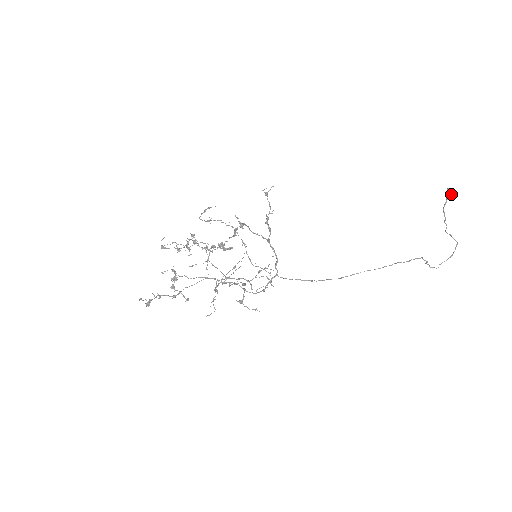
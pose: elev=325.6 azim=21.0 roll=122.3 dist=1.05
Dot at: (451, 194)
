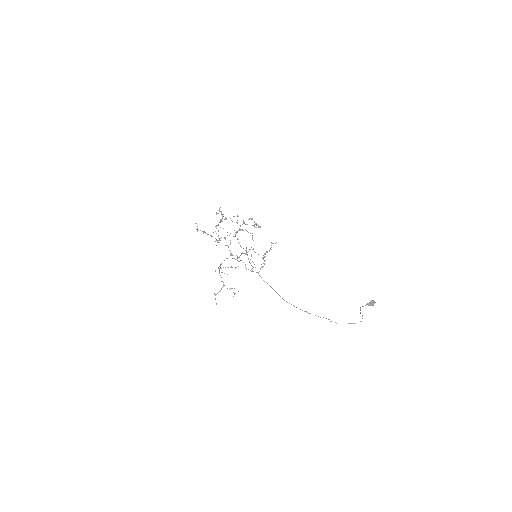
Dot at: (371, 304)
